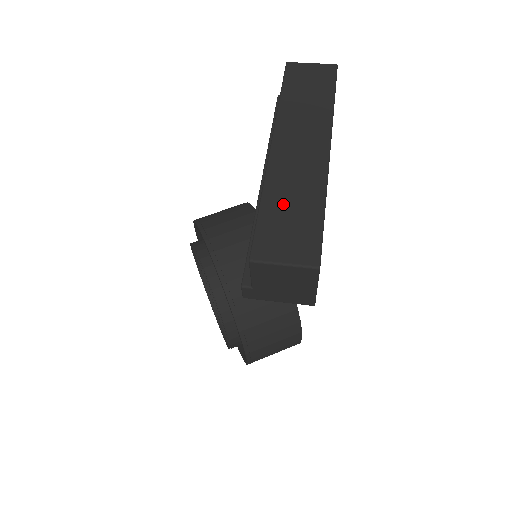
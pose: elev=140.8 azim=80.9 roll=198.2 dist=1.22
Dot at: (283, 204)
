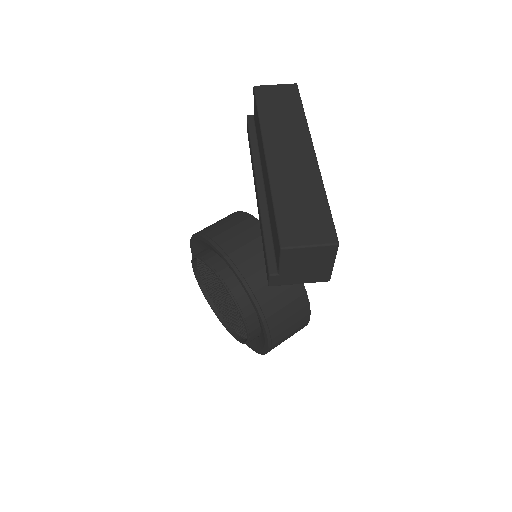
Dot at: (292, 200)
